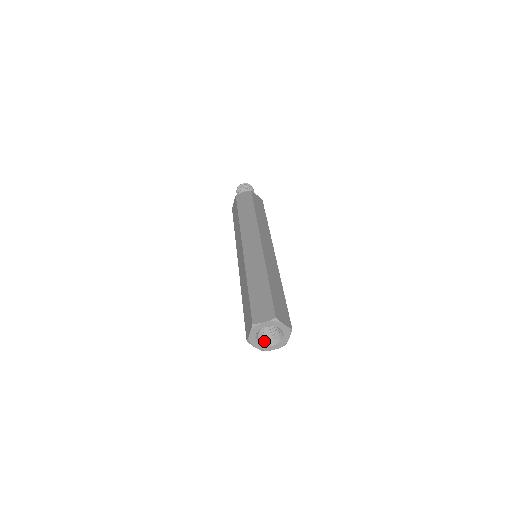
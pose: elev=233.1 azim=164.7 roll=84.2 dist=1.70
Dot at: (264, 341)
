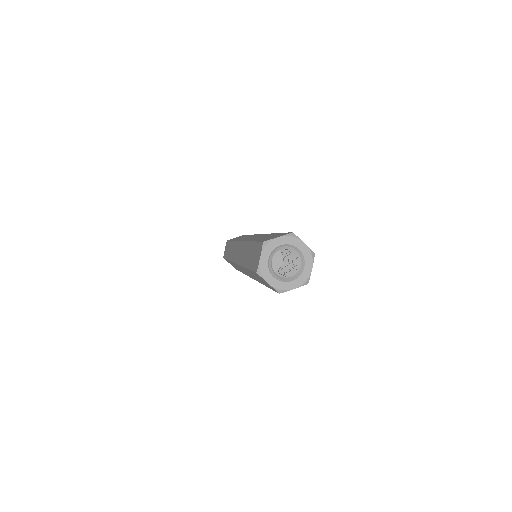
Dot at: (295, 275)
